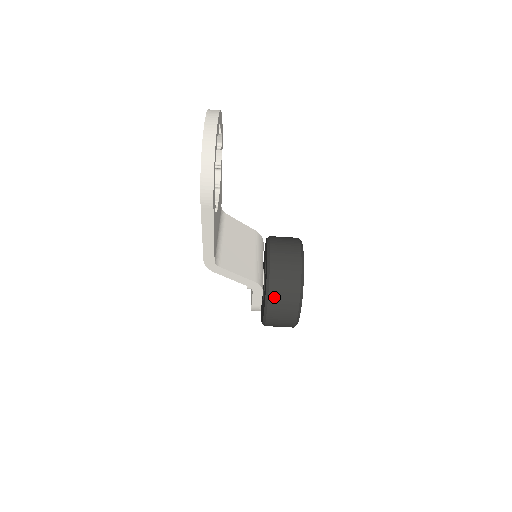
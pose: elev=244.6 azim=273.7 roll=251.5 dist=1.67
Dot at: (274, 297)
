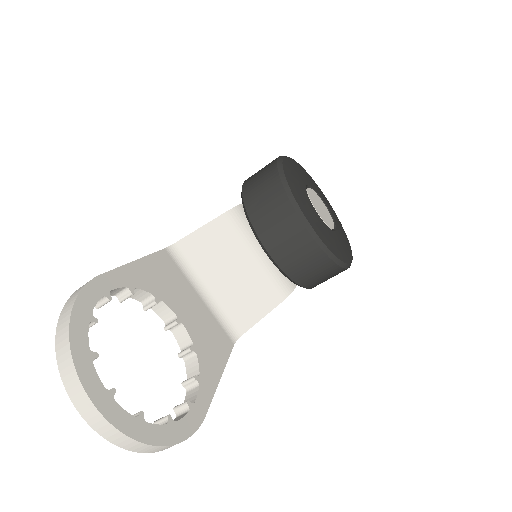
Dot at: (314, 285)
